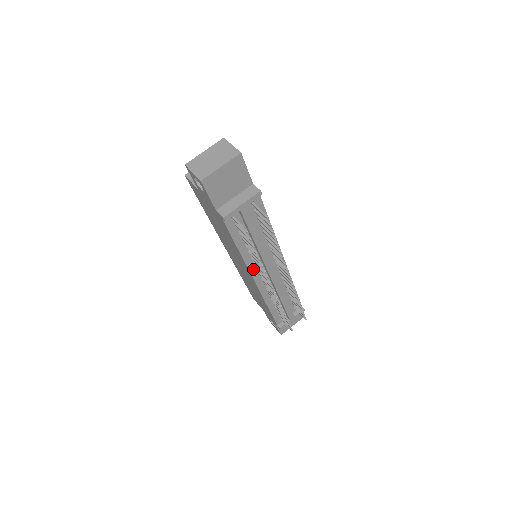
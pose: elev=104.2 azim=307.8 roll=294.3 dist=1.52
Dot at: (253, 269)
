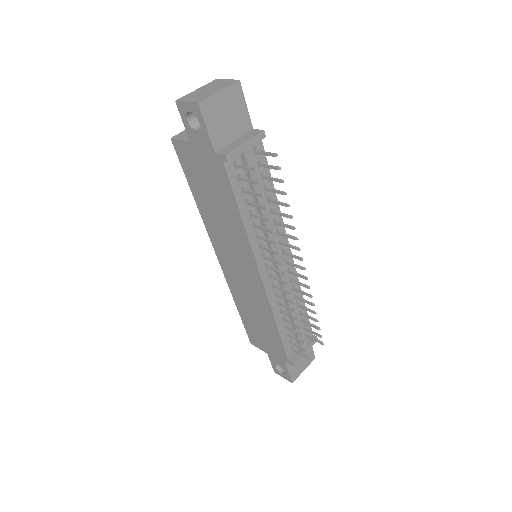
Dot at: (258, 256)
